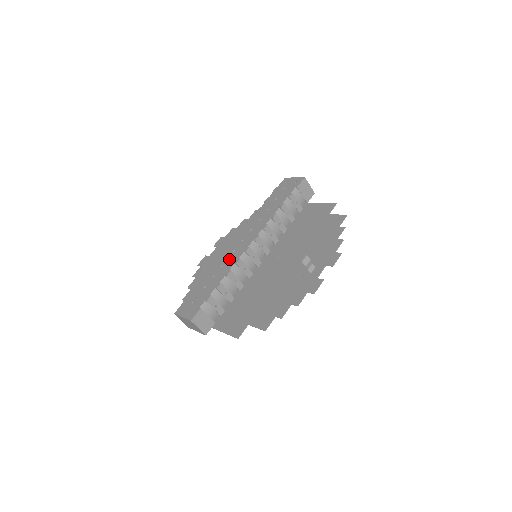
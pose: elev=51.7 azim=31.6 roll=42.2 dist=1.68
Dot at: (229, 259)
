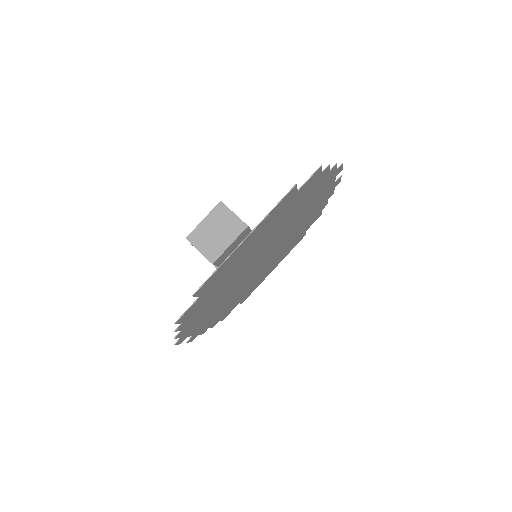
Dot at: occluded
